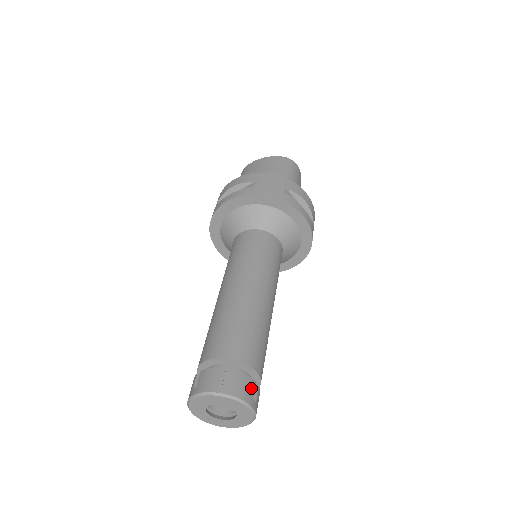
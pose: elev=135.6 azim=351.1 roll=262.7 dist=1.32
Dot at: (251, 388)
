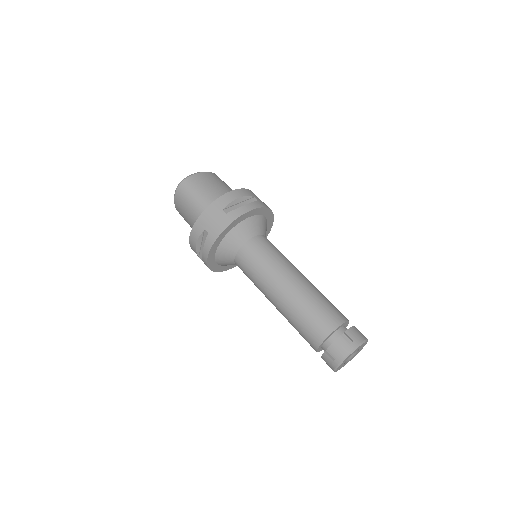
Dot at: occluded
